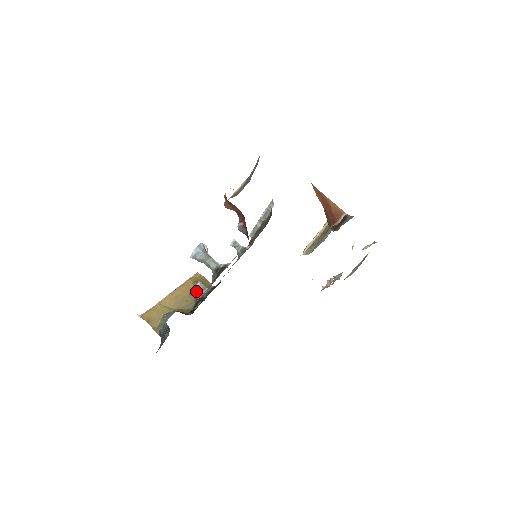
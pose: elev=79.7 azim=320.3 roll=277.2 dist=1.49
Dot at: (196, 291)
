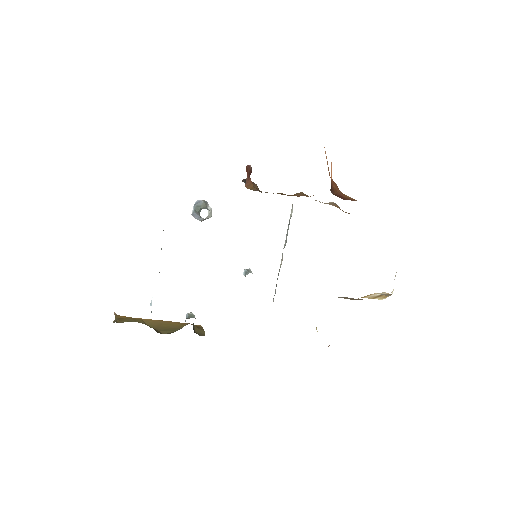
Dot at: occluded
